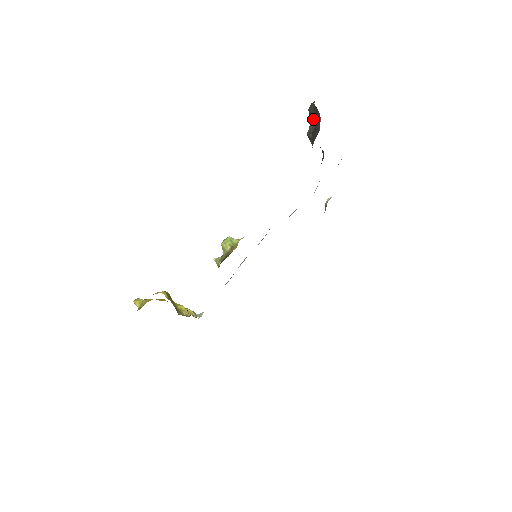
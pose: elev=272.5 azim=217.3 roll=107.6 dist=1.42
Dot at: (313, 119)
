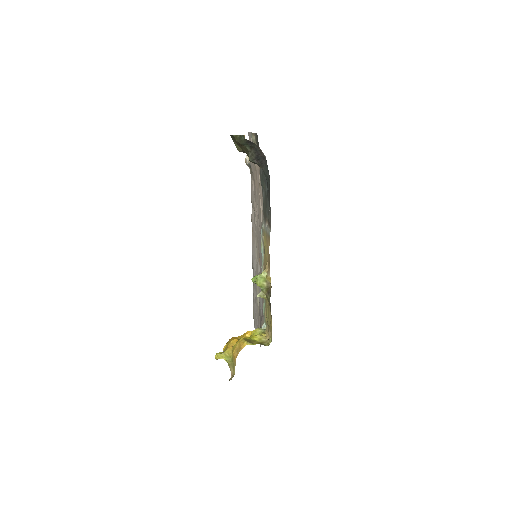
Dot at: (249, 148)
